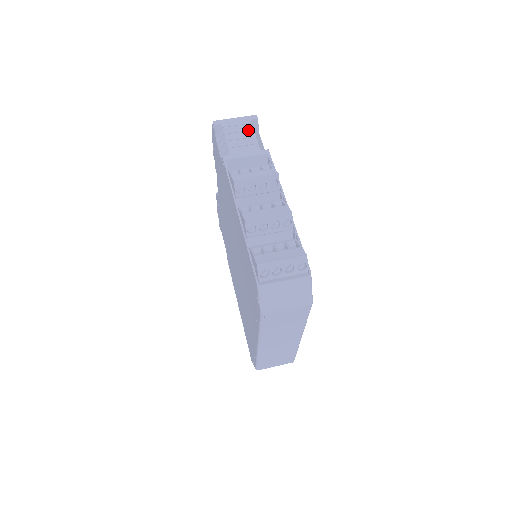
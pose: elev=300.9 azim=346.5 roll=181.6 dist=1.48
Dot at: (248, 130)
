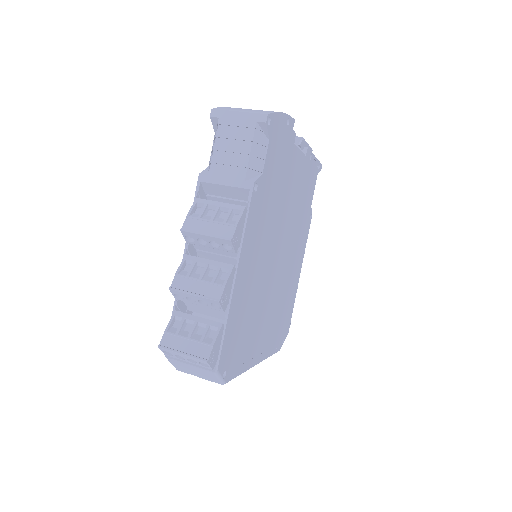
Dot at: (245, 140)
